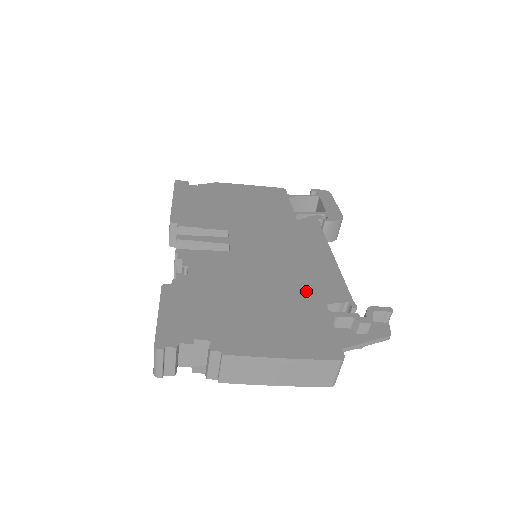
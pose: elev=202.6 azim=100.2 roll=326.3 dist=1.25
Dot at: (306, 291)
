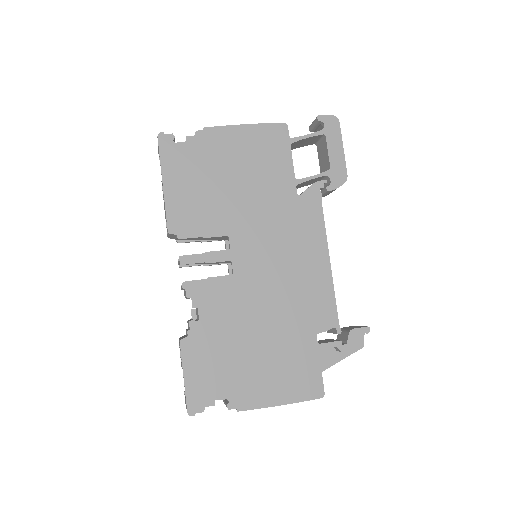
Dot at: (301, 321)
